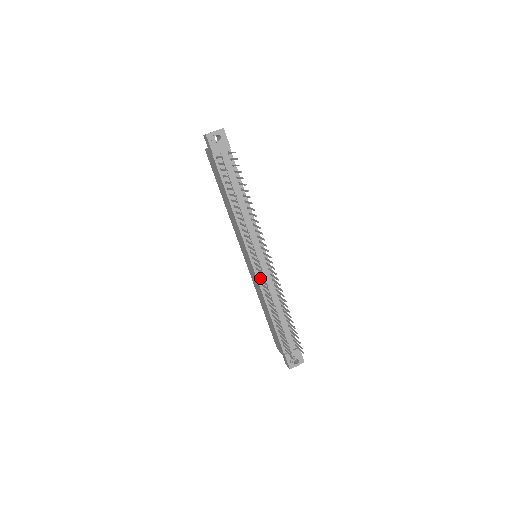
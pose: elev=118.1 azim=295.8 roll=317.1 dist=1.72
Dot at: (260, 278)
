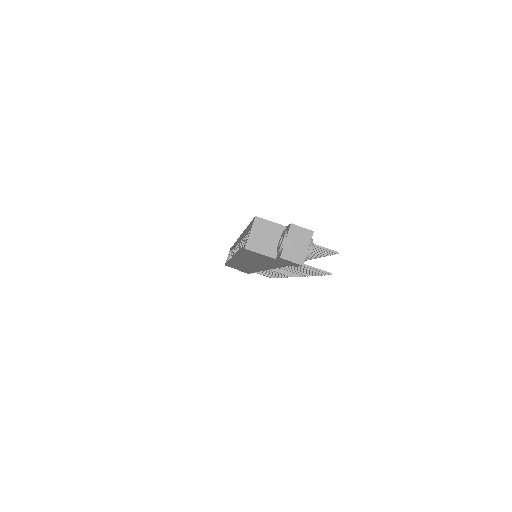
Dot at: occluded
